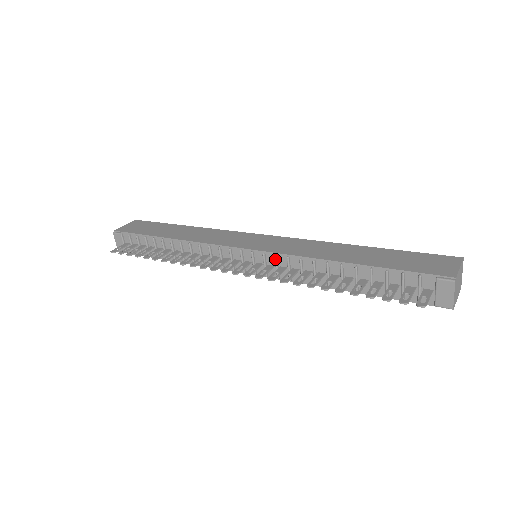
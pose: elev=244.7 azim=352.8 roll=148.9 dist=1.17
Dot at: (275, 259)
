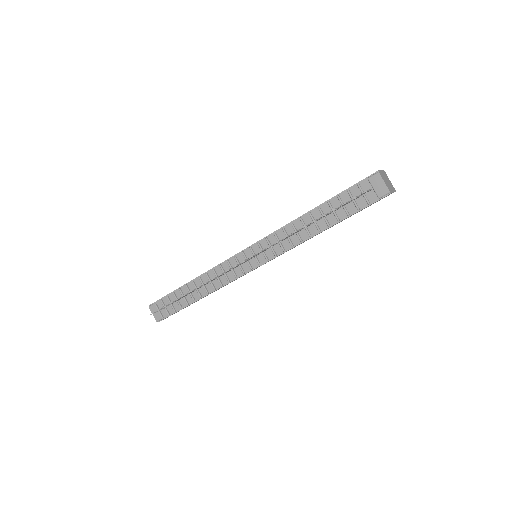
Dot at: (267, 241)
